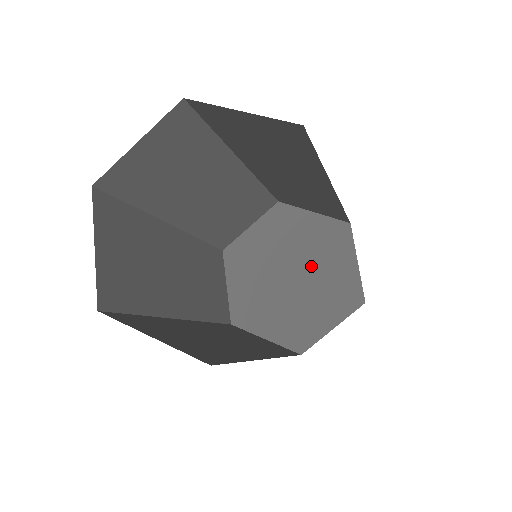
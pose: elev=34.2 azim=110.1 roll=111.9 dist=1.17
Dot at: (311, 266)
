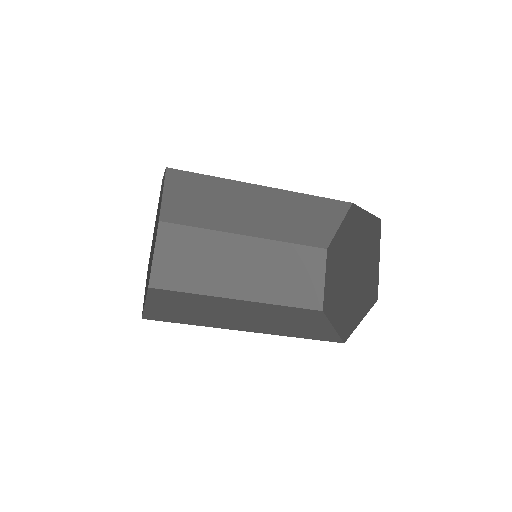
Dot at: (358, 262)
